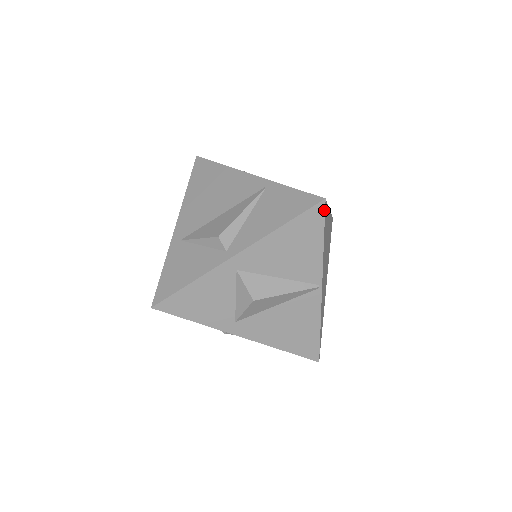
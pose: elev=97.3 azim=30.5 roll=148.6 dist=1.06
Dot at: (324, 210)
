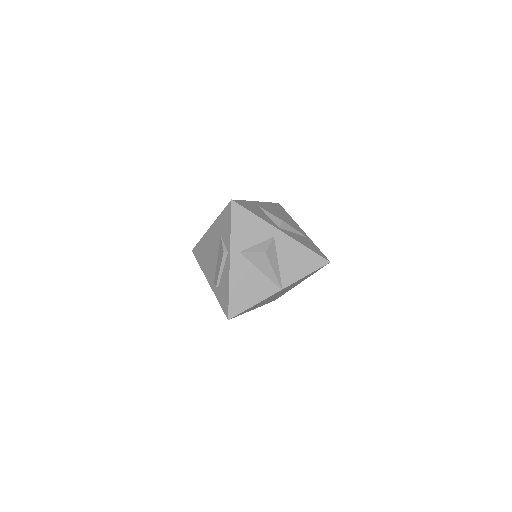
Dot at: (325, 265)
